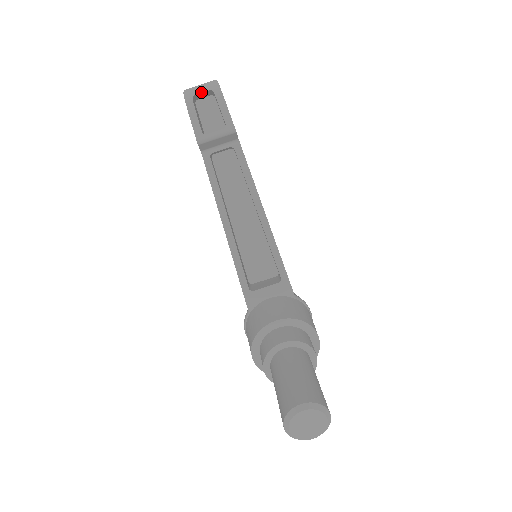
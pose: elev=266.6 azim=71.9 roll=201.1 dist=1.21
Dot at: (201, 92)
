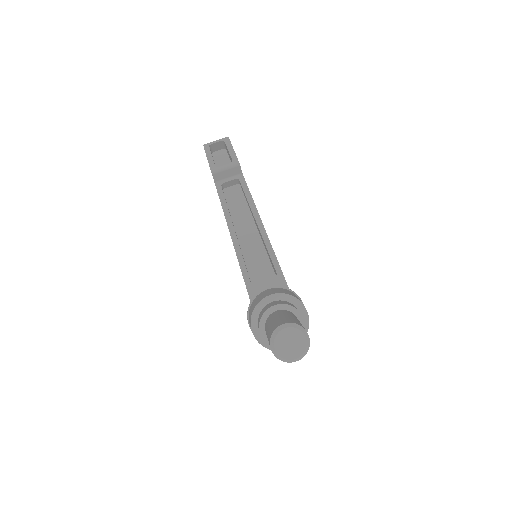
Dot at: (215, 142)
